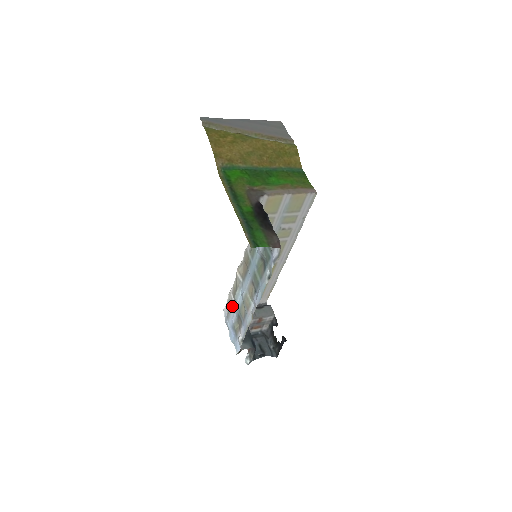
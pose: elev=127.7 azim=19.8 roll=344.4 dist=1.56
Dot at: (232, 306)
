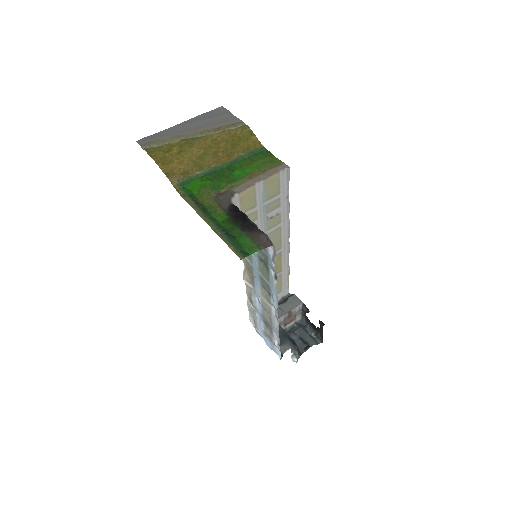
Dot at: (255, 314)
